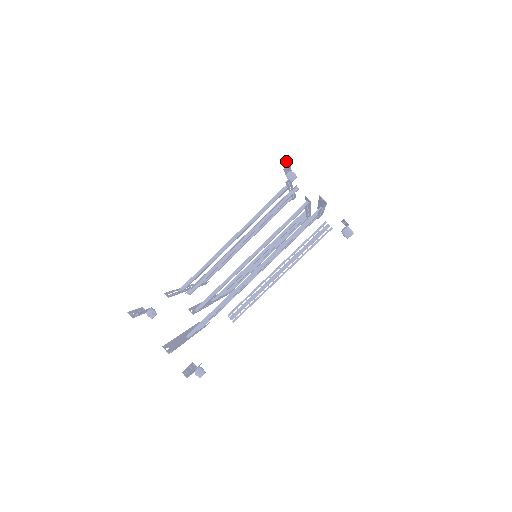
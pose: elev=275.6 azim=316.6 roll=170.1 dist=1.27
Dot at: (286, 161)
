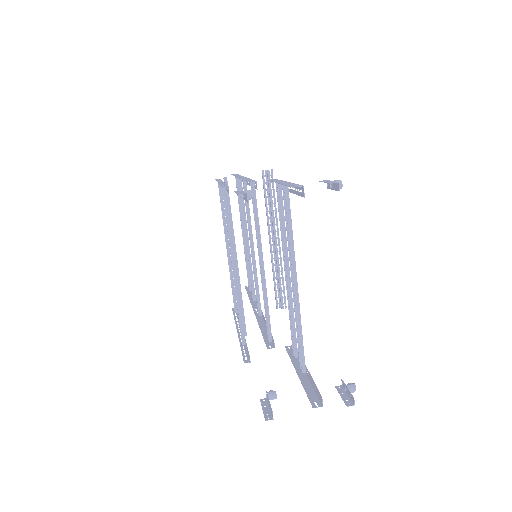
Dot at: (241, 194)
